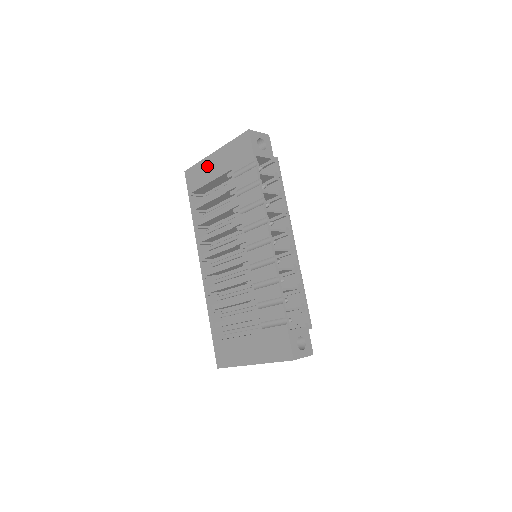
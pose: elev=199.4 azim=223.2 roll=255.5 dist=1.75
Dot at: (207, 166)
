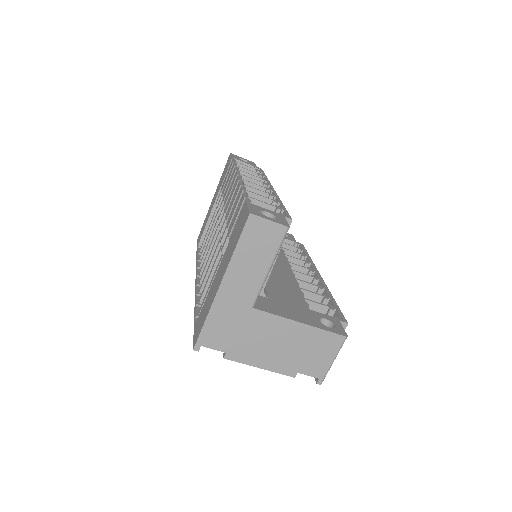
Dot at: (208, 212)
